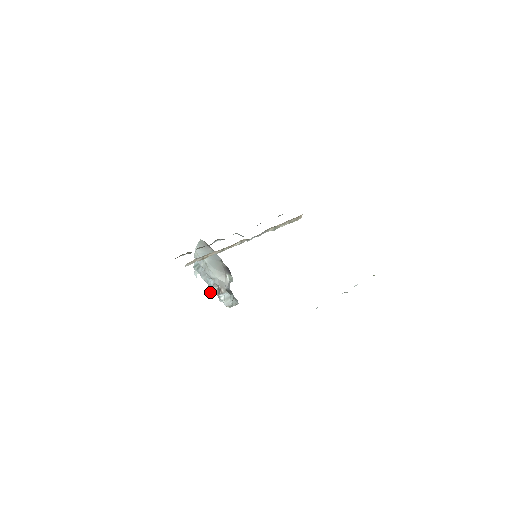
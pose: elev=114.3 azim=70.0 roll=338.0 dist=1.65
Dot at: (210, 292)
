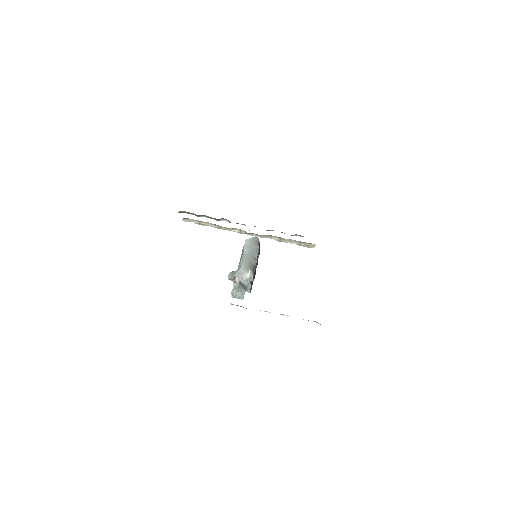
Dot at: occluded
